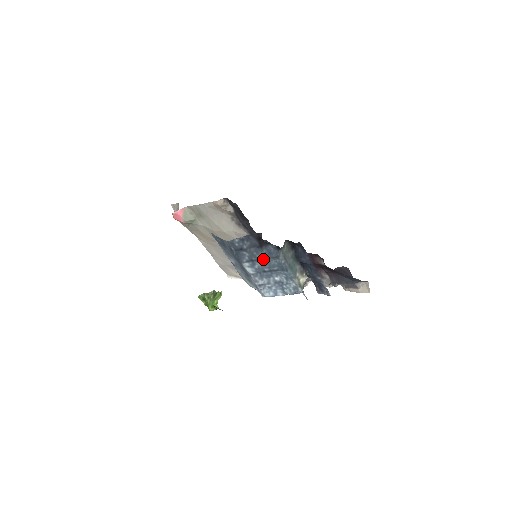
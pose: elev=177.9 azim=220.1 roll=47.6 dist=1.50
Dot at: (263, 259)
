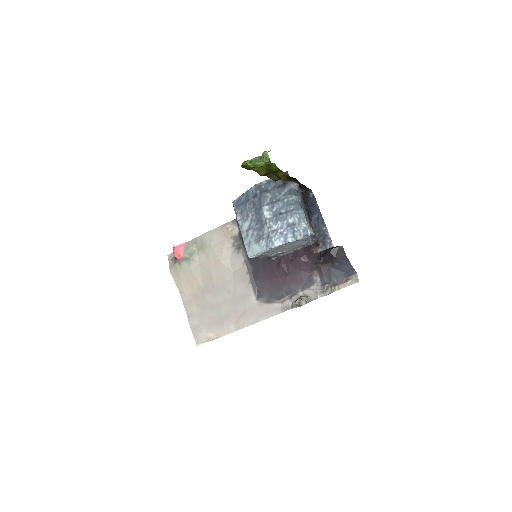
Dot at: (283, 199)
